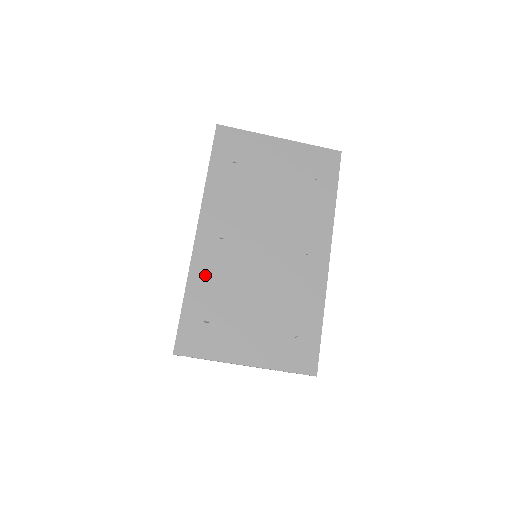
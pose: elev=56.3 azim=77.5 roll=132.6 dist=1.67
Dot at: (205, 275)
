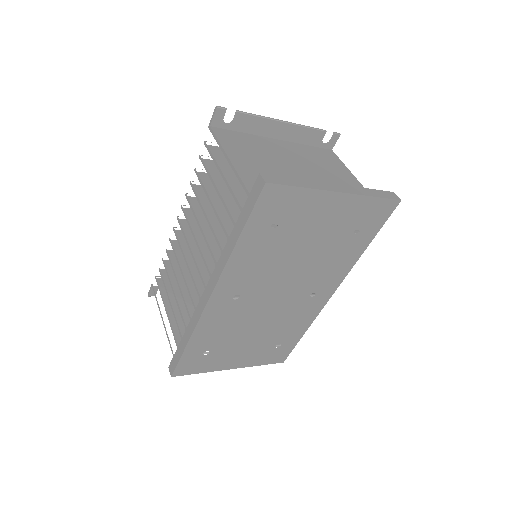
Dot at: (211, 327)
